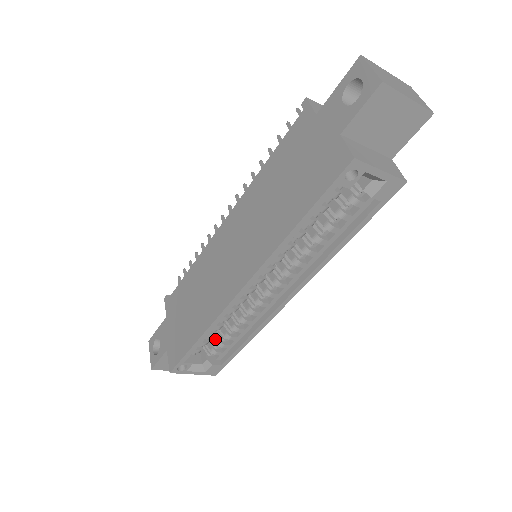
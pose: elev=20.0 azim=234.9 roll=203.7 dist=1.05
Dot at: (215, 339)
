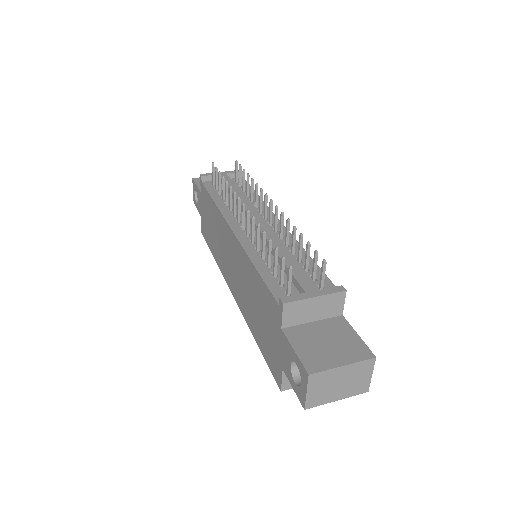
Dot at: occluded
